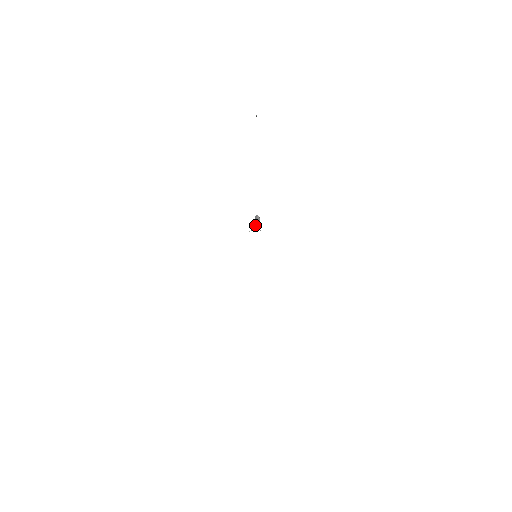
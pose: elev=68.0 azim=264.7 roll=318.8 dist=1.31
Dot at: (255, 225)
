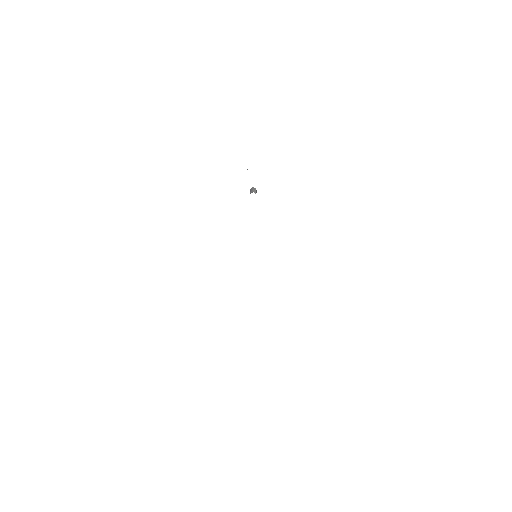
Dot at: occluded
